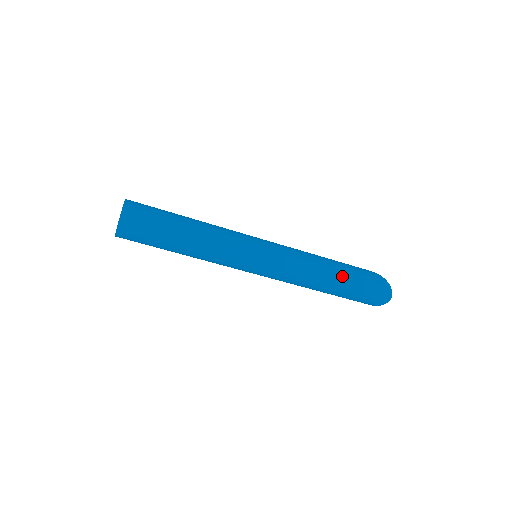
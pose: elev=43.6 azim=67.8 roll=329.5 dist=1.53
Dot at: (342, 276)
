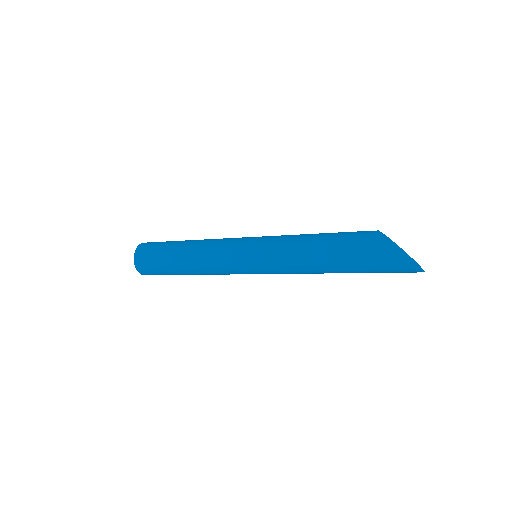
Dot at: (346, 271)
